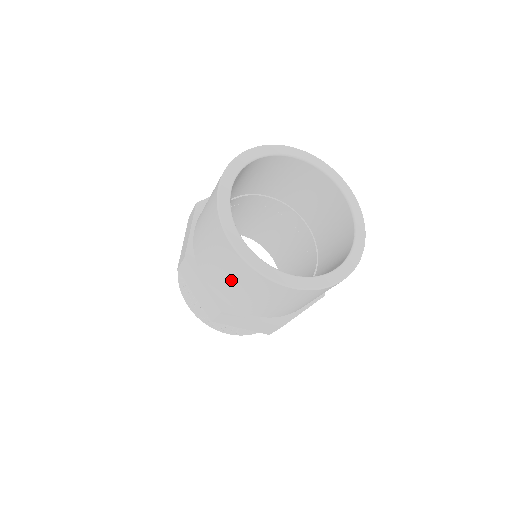
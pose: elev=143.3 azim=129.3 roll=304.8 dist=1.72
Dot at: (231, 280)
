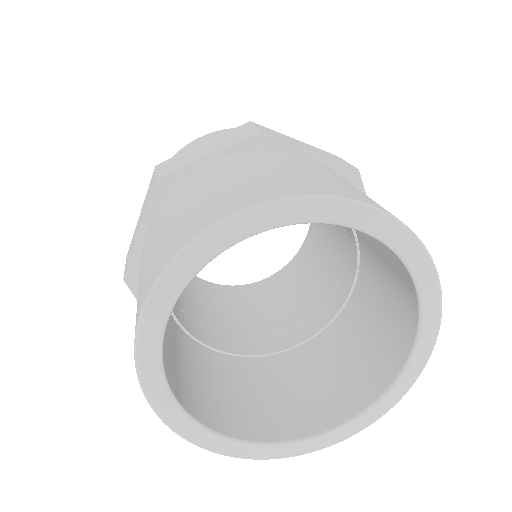
Dot at: occluded
